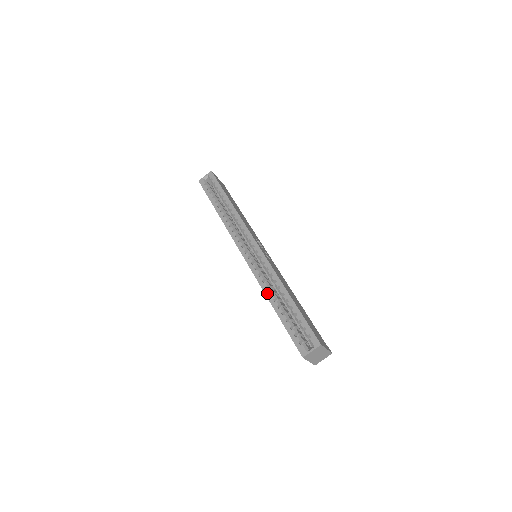
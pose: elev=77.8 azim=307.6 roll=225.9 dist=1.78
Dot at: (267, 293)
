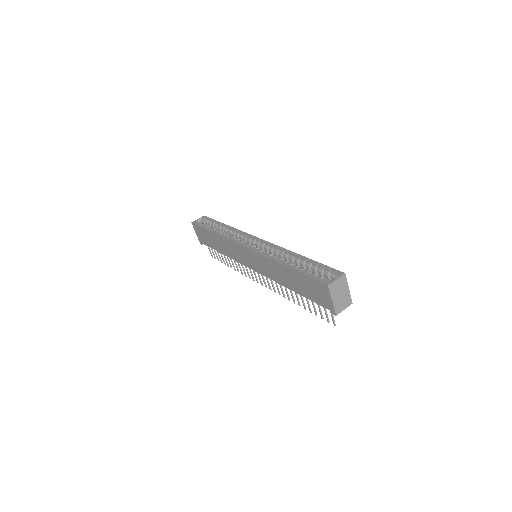
Dot at: (277, 260)
